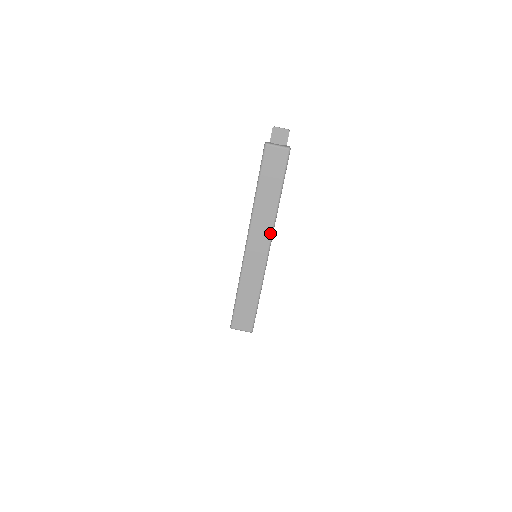
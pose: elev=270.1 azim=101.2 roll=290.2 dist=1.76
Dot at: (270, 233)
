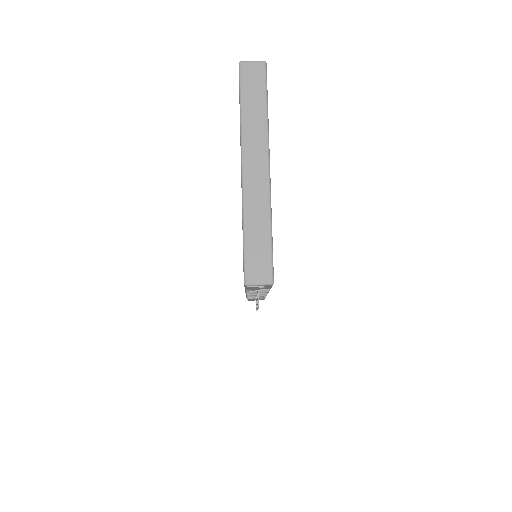
Dot at: (266, 151)
